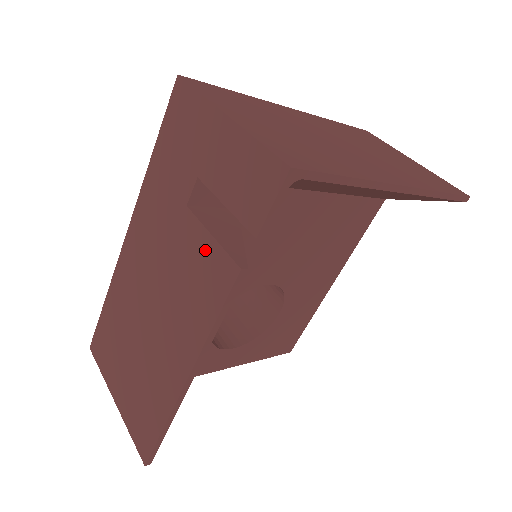
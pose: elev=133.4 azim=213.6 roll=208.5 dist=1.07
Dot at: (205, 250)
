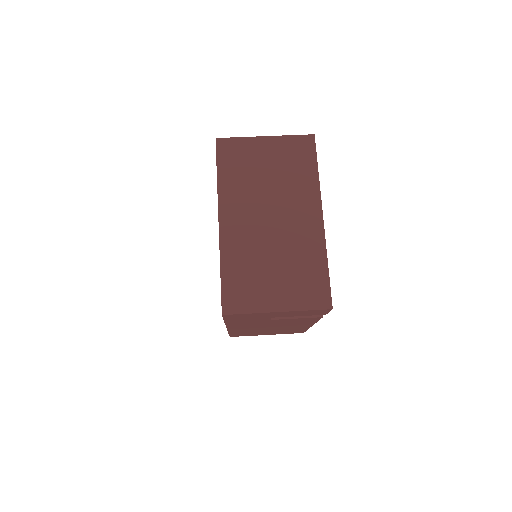
Dot at: occluded
